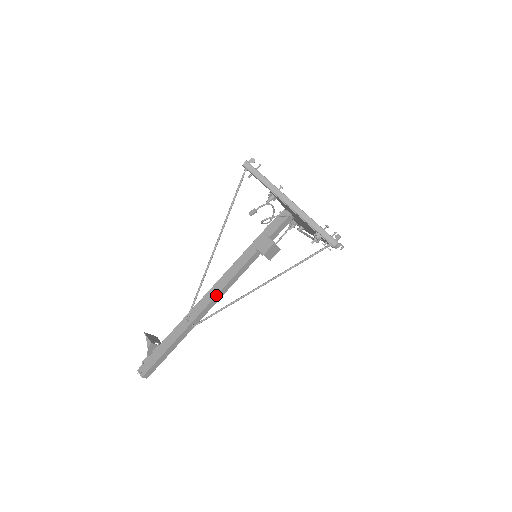
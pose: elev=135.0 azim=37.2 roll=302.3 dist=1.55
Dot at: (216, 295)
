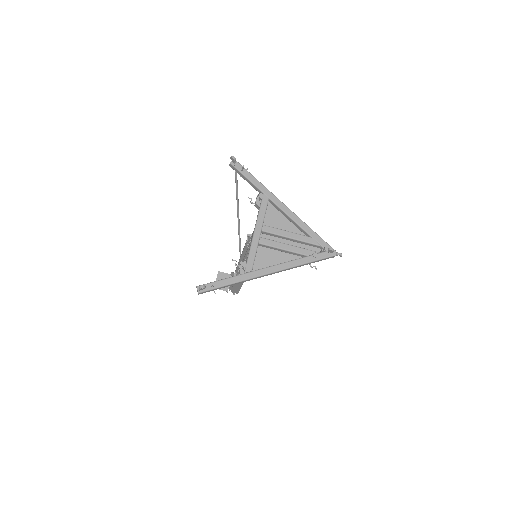
Dot at: occluded
